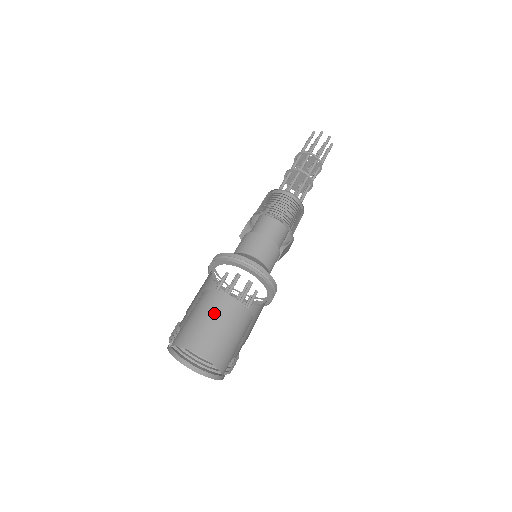
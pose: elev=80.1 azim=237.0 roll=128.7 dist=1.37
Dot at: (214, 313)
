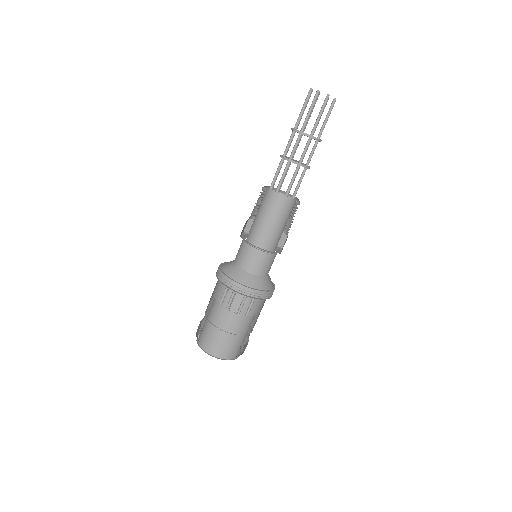
Dot at: (218, 324)
